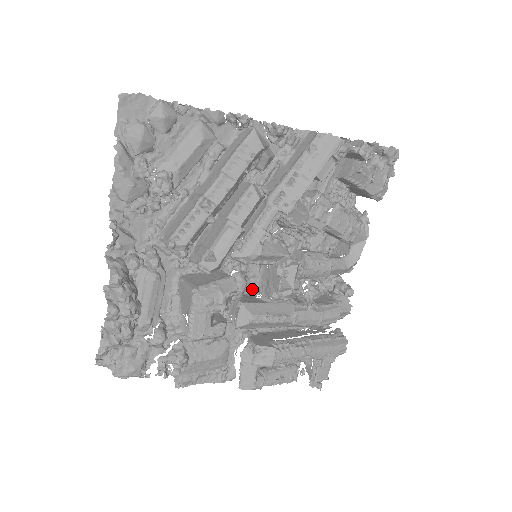
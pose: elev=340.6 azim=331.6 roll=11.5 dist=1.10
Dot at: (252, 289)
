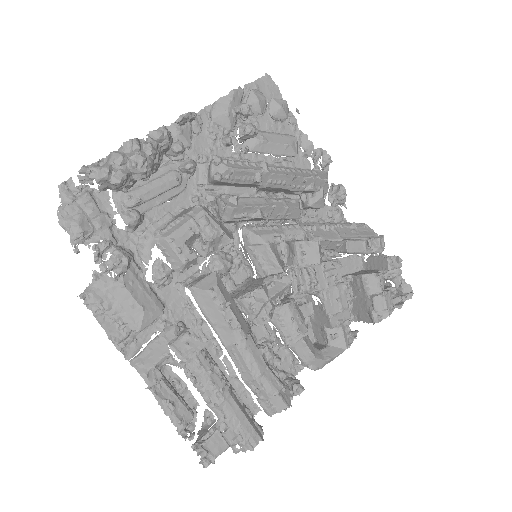
Dot at: occluded
